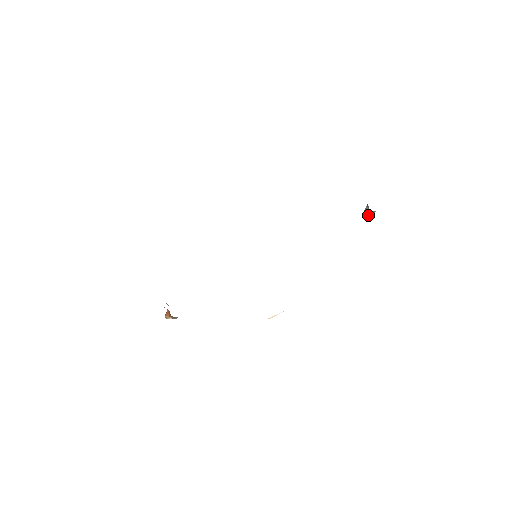
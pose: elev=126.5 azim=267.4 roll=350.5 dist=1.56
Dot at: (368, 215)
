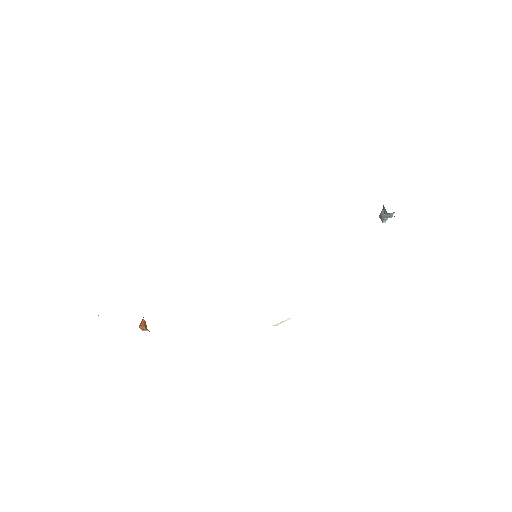
Dot at: (385, 219)
